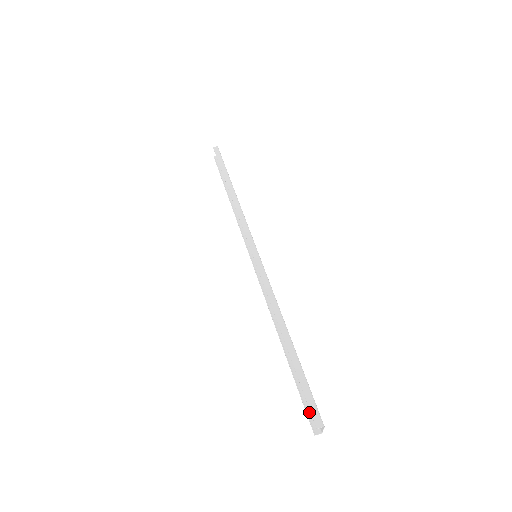
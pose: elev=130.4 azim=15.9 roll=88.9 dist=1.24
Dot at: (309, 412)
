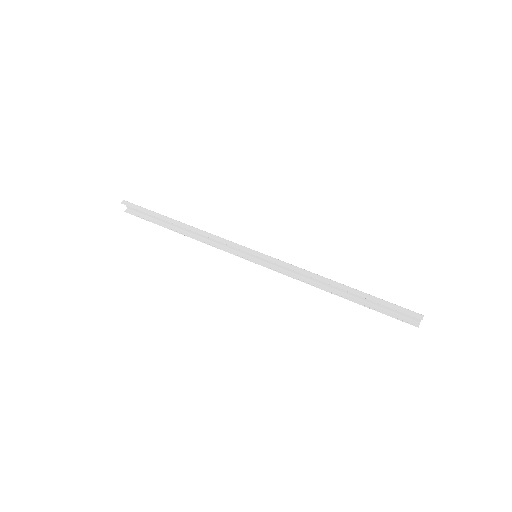
Dot at: (401, 319)
